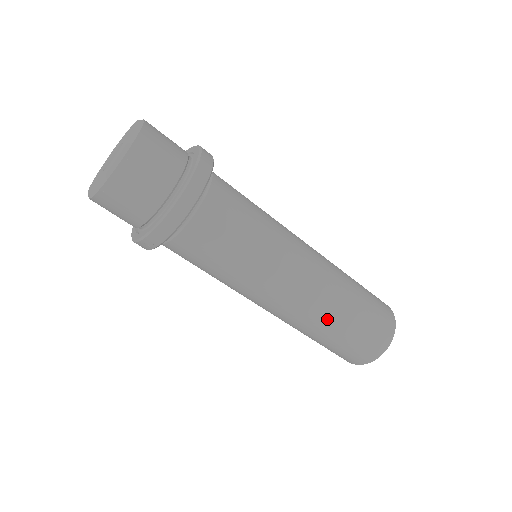
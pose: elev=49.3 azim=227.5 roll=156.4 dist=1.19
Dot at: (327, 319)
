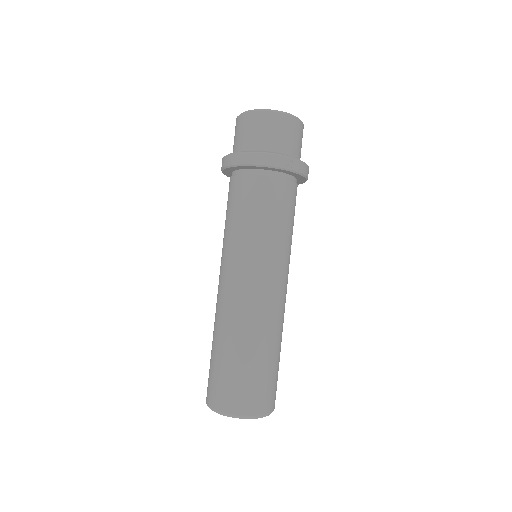
Dot at: (281, 335)
